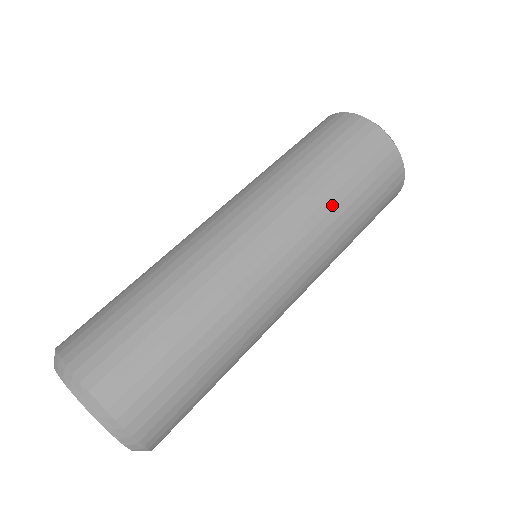
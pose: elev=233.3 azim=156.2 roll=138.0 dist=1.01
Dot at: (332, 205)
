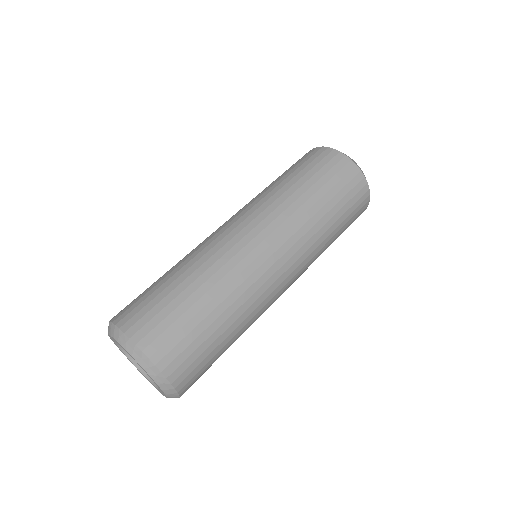
Dot at: (324, 248)
